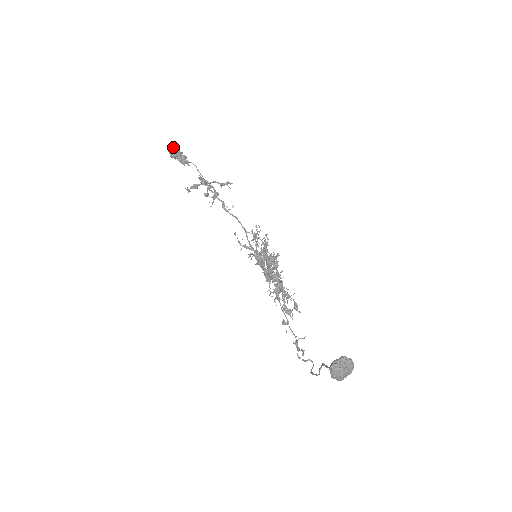
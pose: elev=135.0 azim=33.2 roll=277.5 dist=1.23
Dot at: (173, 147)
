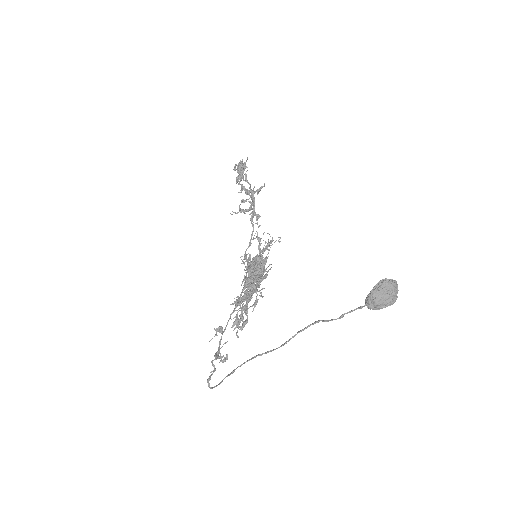
Dot at: (245, 163)
